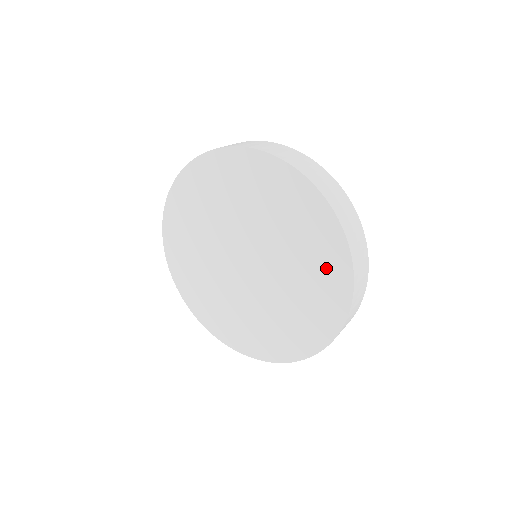
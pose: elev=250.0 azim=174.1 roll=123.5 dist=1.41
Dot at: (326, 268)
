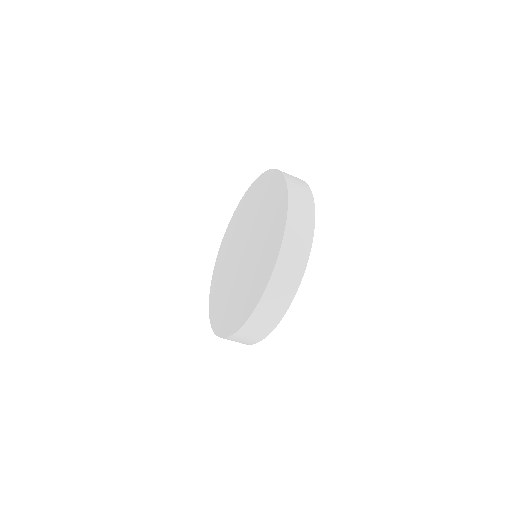
Dot at: (258, 283)
